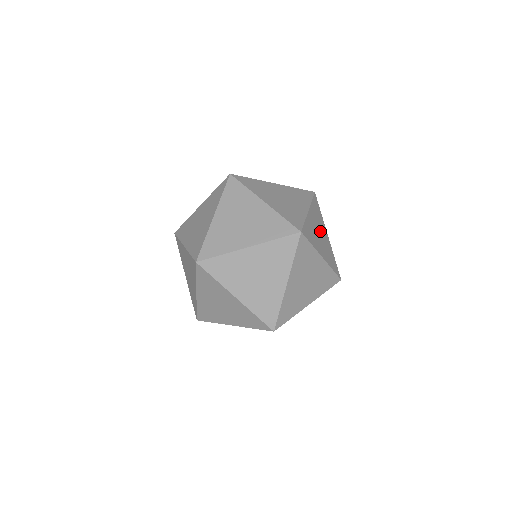
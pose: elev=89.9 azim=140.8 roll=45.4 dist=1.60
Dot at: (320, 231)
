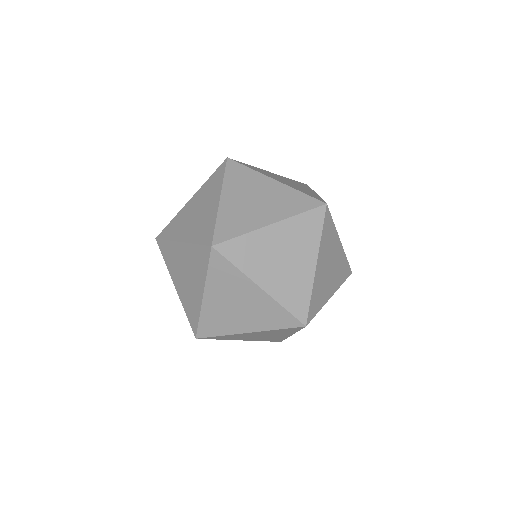
Dot at: (330, 261)
